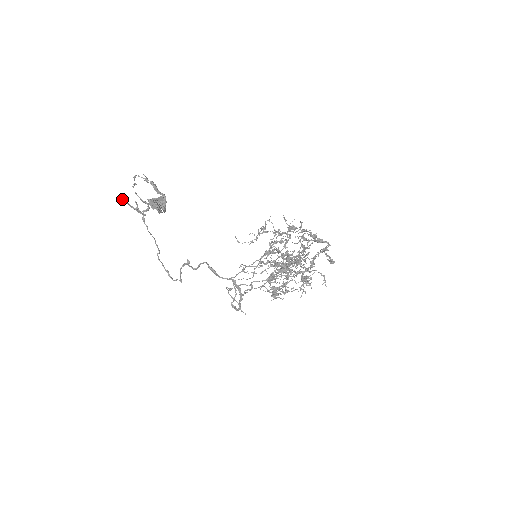
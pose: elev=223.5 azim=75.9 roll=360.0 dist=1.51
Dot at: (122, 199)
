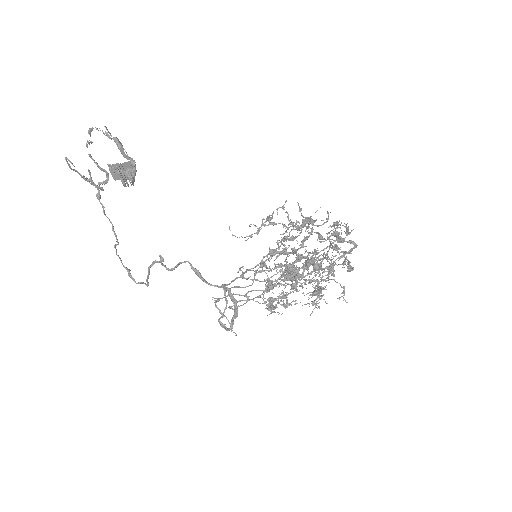
Dot at: (69, 164)
